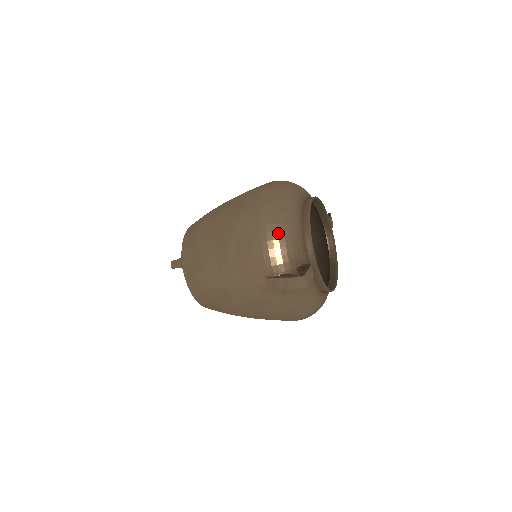
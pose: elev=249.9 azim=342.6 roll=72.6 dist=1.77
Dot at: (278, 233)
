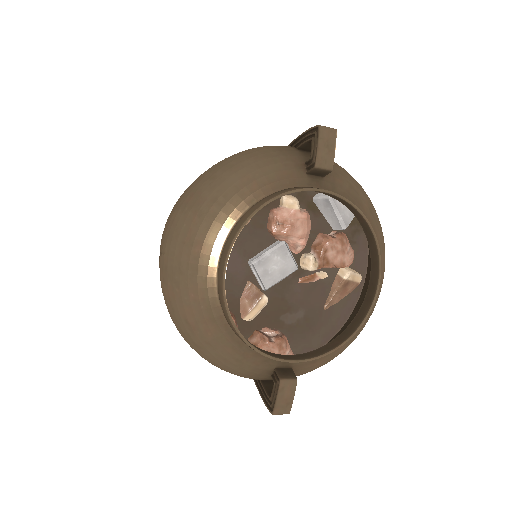
Dot at: (212, 360)
